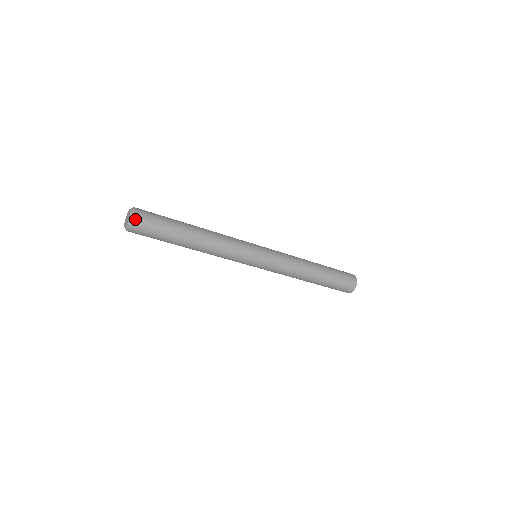
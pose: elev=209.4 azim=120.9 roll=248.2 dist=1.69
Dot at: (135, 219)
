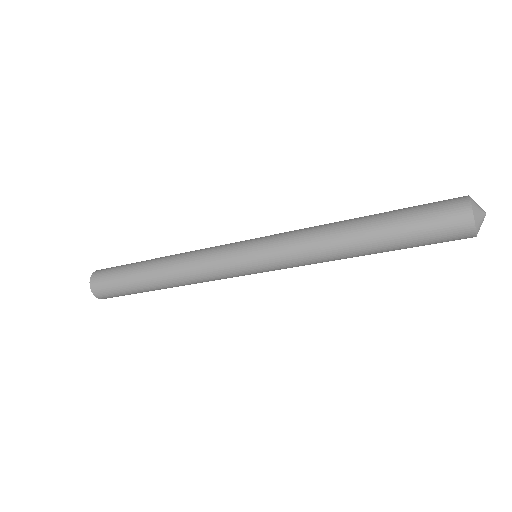
Dot at: (93, 291)
